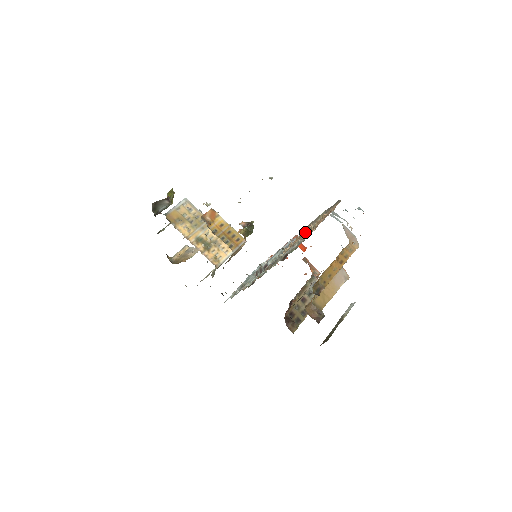
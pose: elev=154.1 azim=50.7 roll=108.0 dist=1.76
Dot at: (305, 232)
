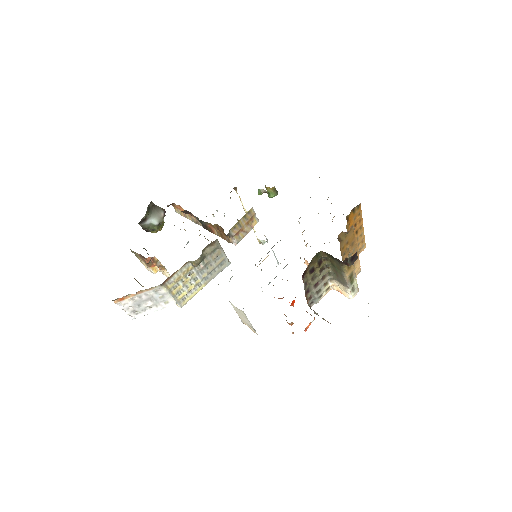
Dot at: occluded
